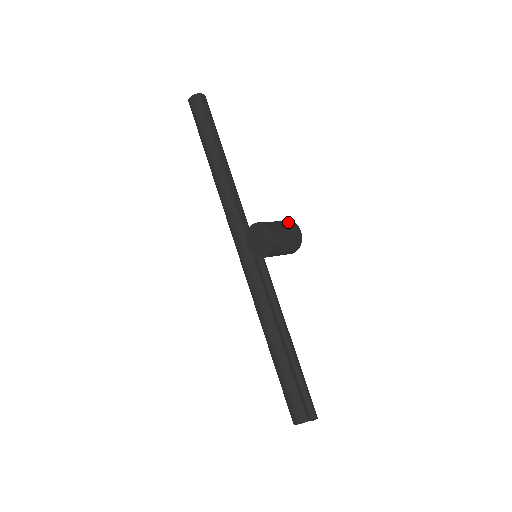
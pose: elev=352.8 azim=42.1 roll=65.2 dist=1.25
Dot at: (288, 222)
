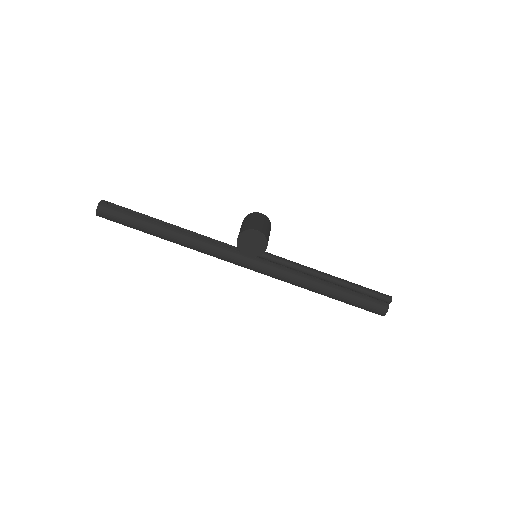
Dot at: (249, 216)
